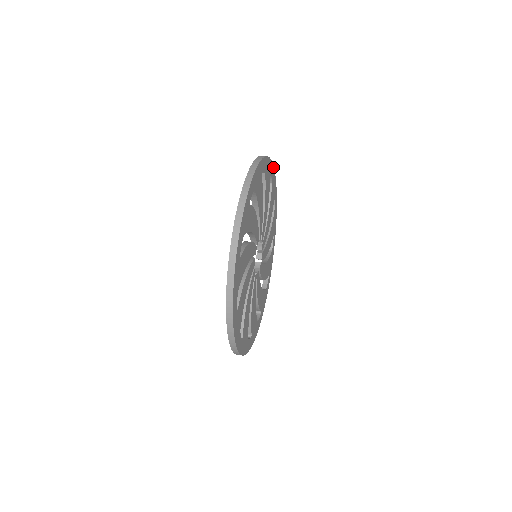
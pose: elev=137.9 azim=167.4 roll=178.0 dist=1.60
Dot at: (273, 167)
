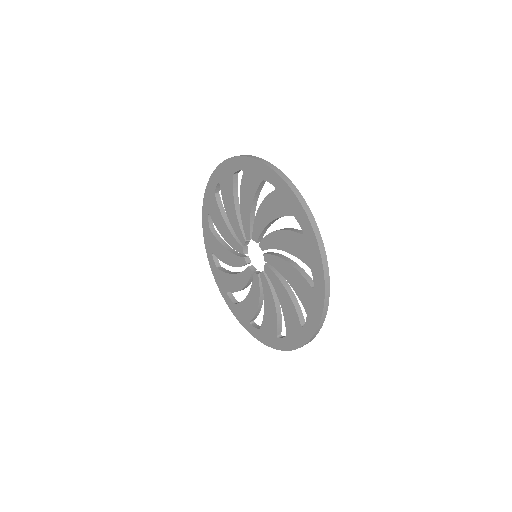
Dot at: occluded
